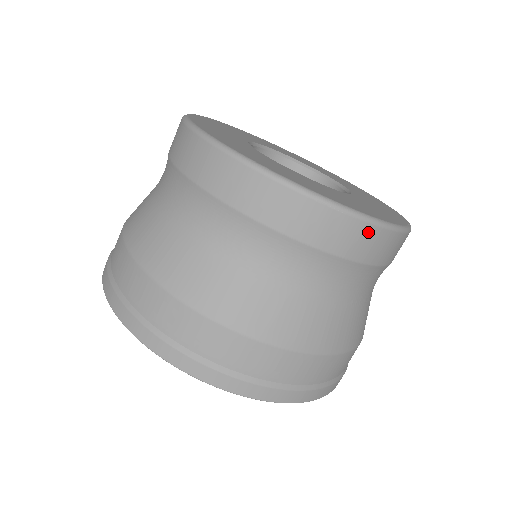
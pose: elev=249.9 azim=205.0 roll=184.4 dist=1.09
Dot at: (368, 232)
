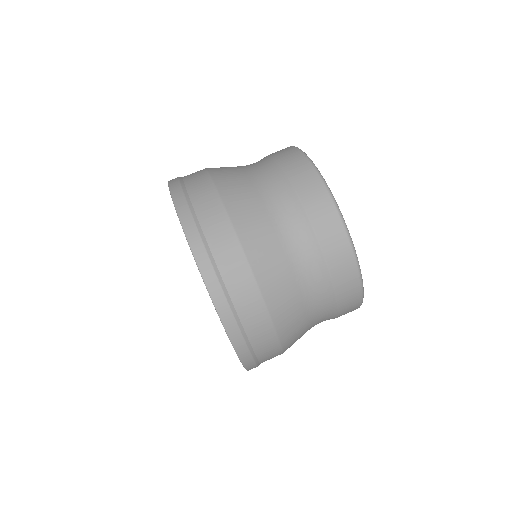
Dot at: (310, 173)
